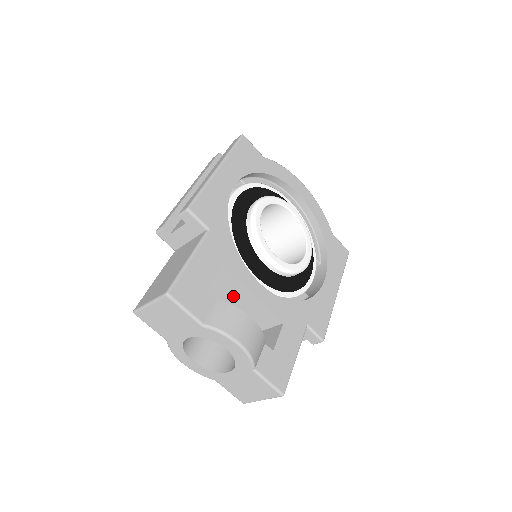
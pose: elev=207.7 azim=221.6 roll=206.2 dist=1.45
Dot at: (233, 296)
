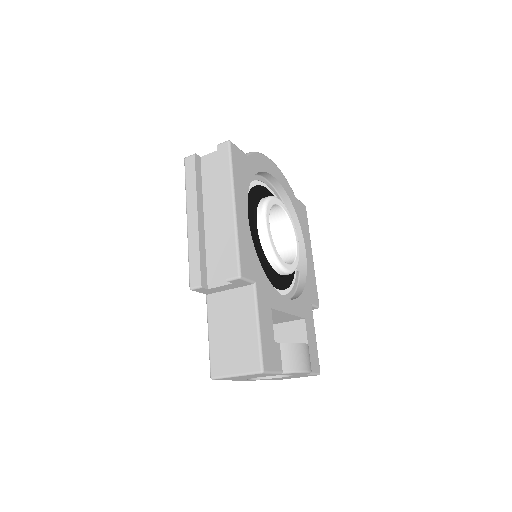
Dot at: occluded
